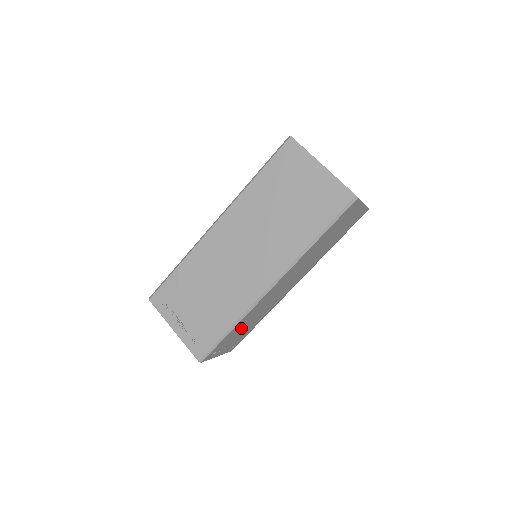
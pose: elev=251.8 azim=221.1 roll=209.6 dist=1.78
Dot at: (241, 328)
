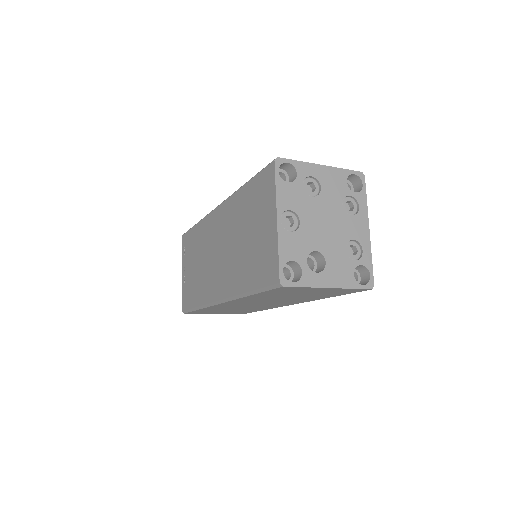
Dot at: (222, 310)
